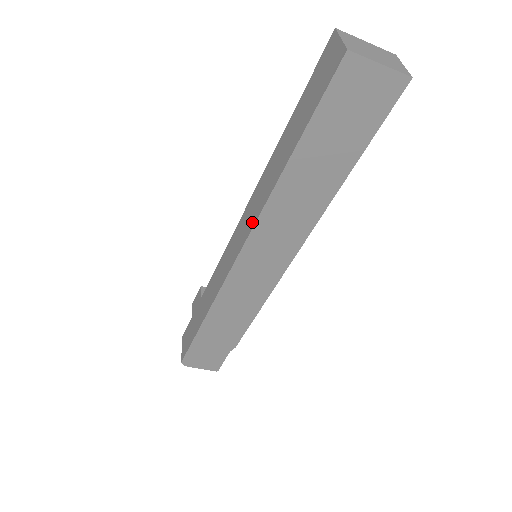
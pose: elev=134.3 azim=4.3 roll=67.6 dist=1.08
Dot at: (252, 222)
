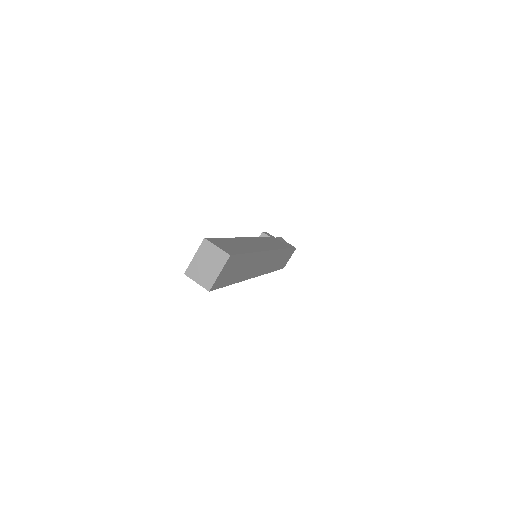
Dot at: occluded
